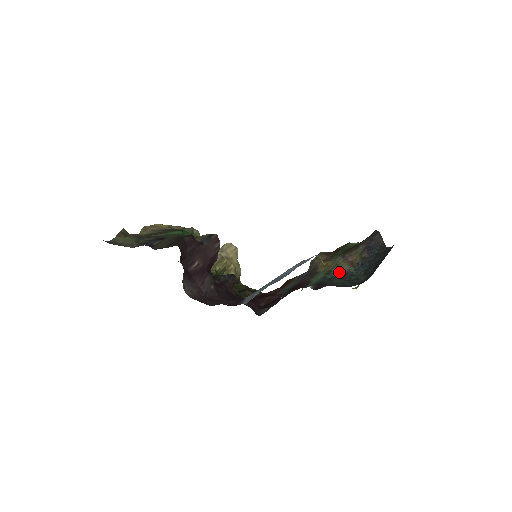
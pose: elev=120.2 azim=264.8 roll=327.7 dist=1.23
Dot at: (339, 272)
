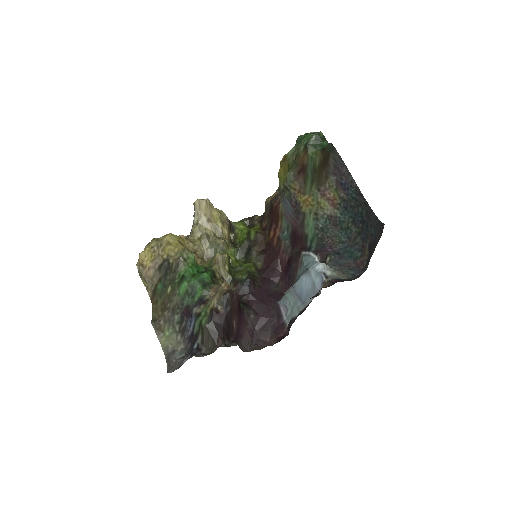
Dot at: (326, 217)
